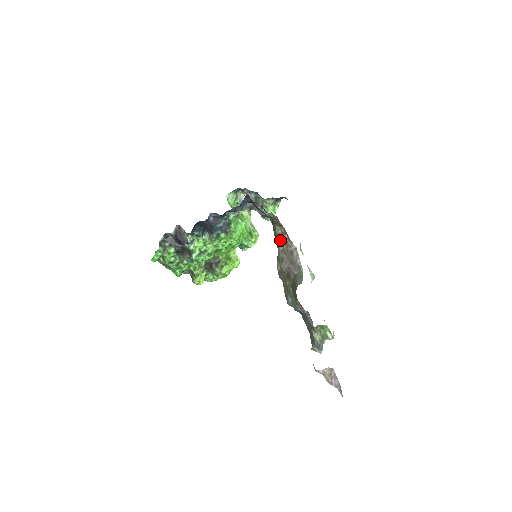
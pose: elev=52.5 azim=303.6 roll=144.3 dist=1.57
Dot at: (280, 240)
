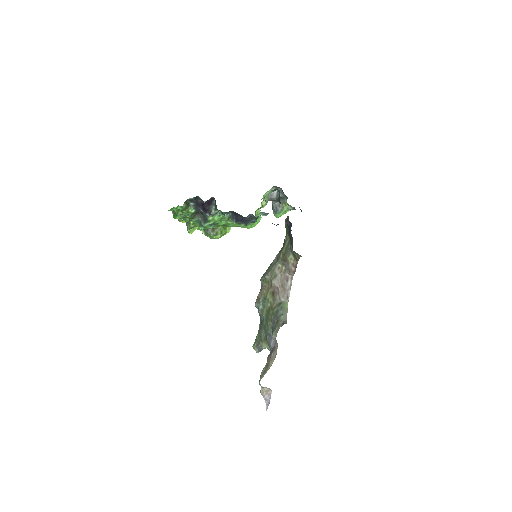
Dot at: (285, 262)
